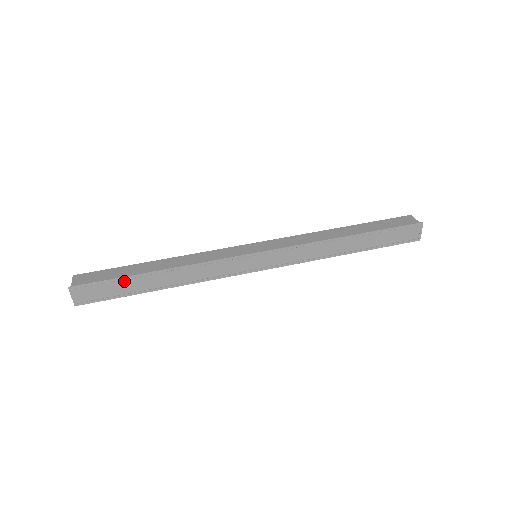
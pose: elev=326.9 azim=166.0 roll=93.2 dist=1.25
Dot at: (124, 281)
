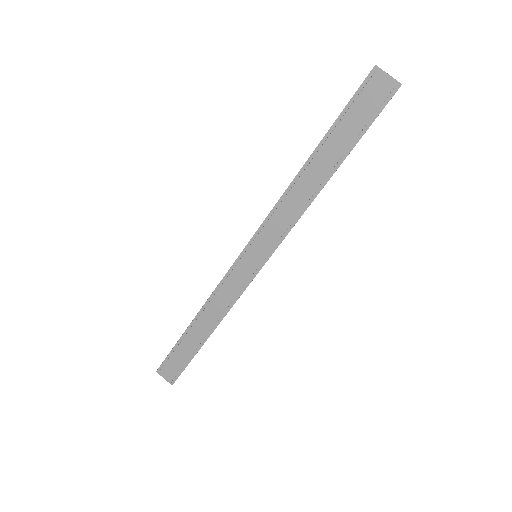
Dot at: (180, 346)
